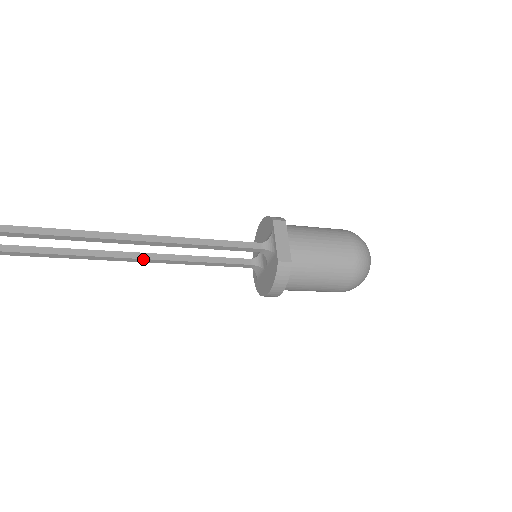
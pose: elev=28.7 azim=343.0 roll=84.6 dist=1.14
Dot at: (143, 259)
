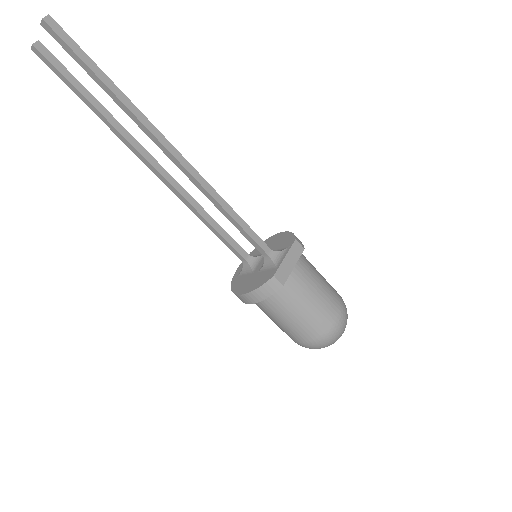
Dot at: (165, 178)
